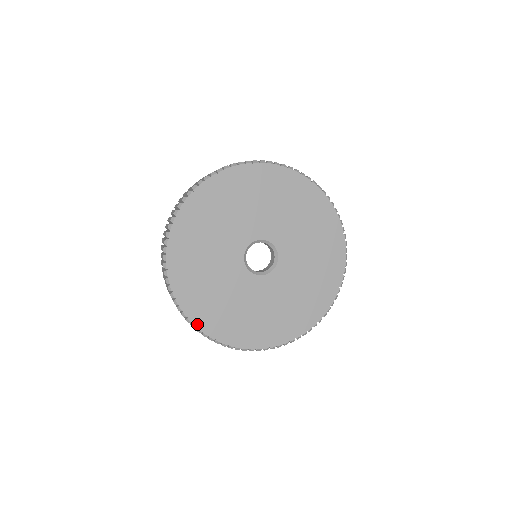
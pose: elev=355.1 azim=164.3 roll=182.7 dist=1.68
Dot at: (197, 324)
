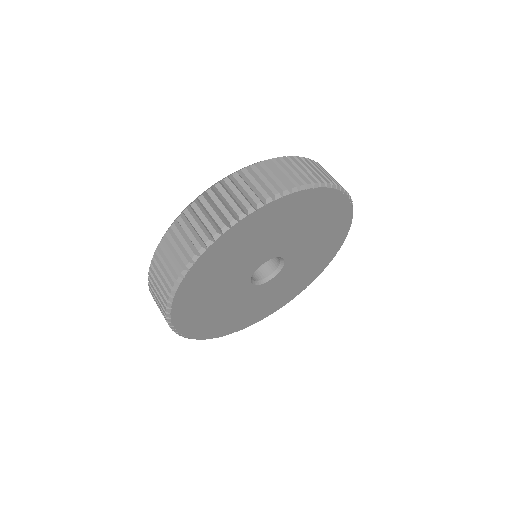
Dot at: (174, 310)
